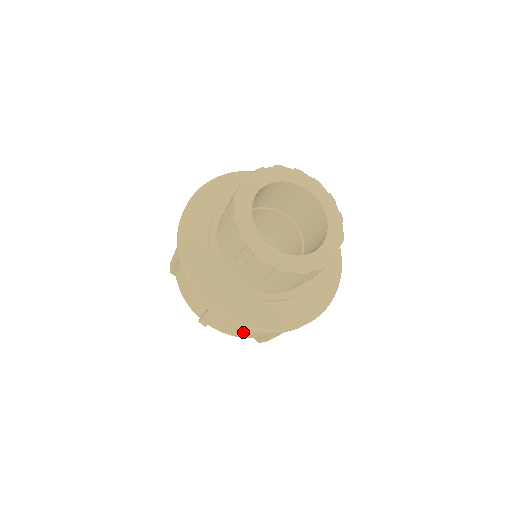
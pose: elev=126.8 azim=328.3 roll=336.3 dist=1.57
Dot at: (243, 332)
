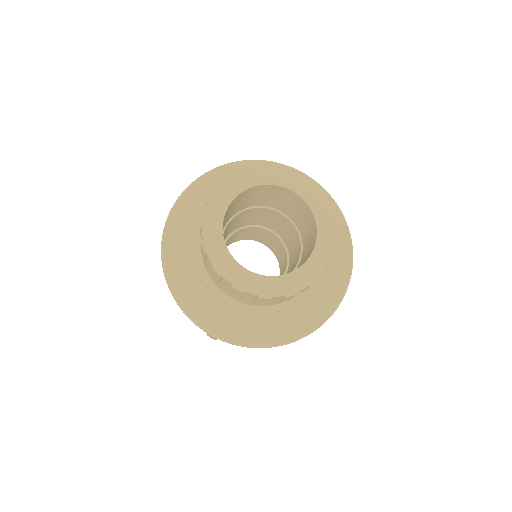
Dot at: occluded
